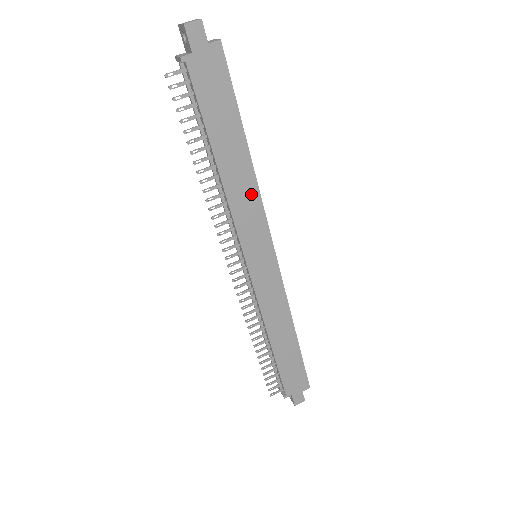
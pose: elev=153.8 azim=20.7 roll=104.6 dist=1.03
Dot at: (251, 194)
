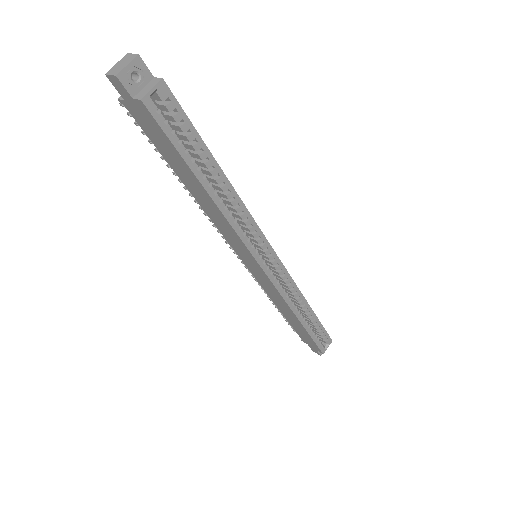
Dot at: (224, 222)
